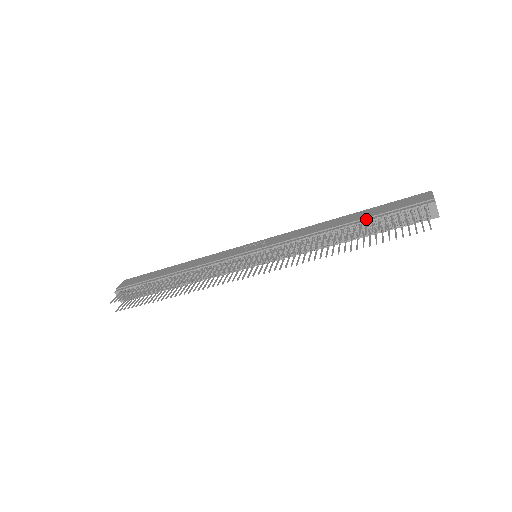
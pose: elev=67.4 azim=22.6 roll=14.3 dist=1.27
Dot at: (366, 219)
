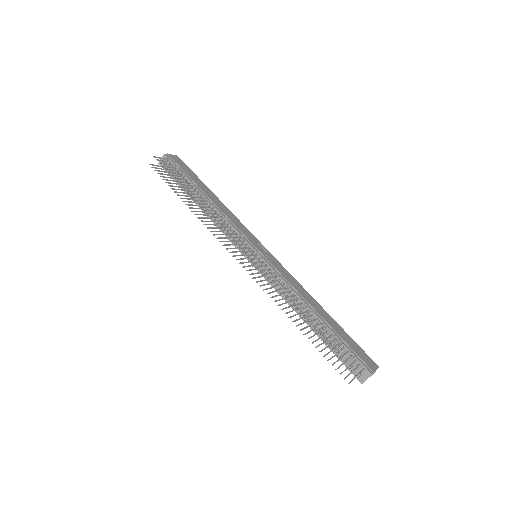
Dot at: (331, 329)
